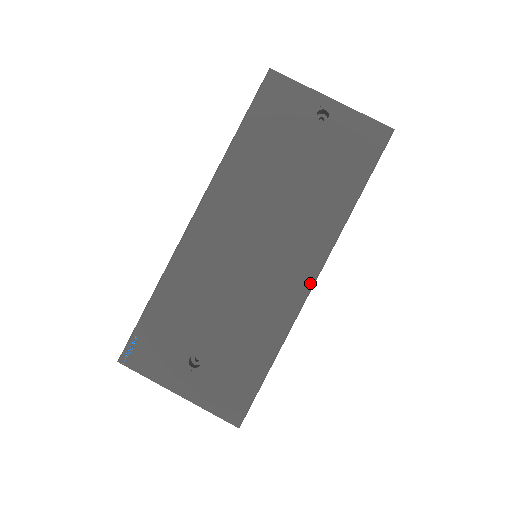
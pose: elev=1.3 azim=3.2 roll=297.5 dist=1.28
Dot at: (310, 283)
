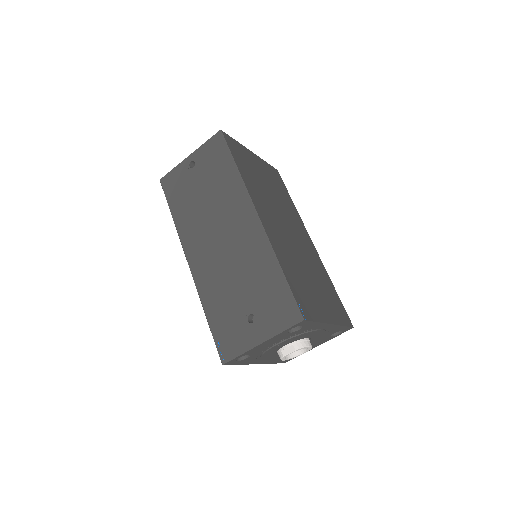
Dot at: (257, 220)
